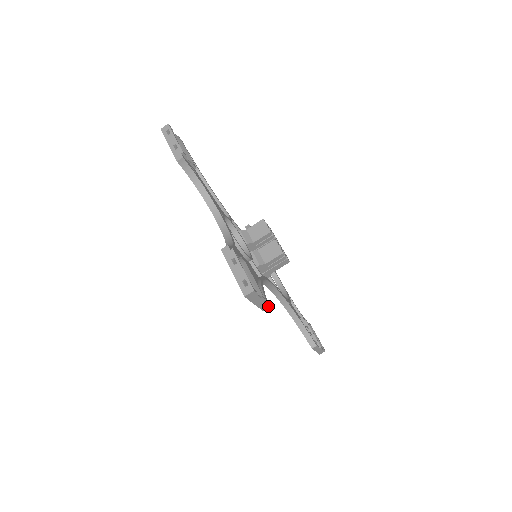
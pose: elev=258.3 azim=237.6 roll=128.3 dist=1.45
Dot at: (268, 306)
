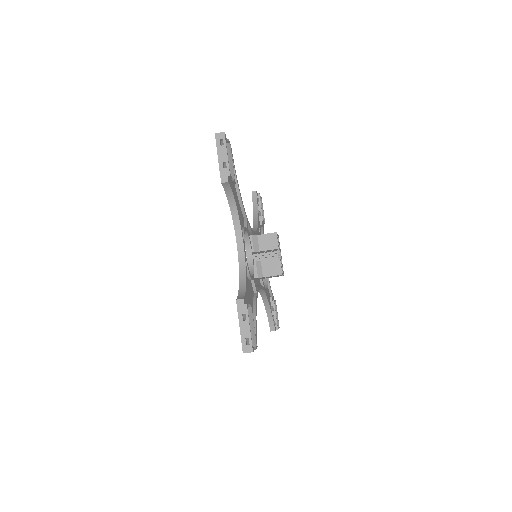
Dot at: occluded
